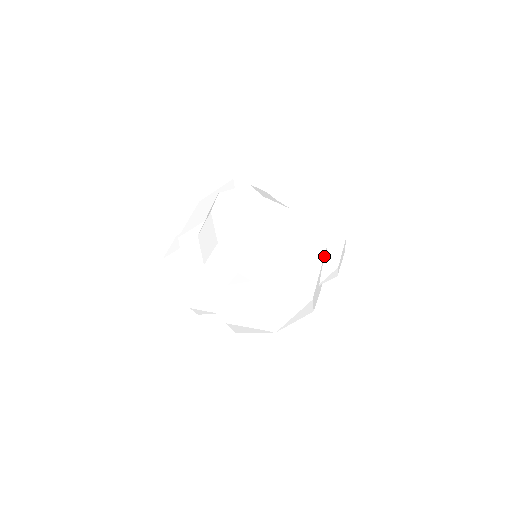
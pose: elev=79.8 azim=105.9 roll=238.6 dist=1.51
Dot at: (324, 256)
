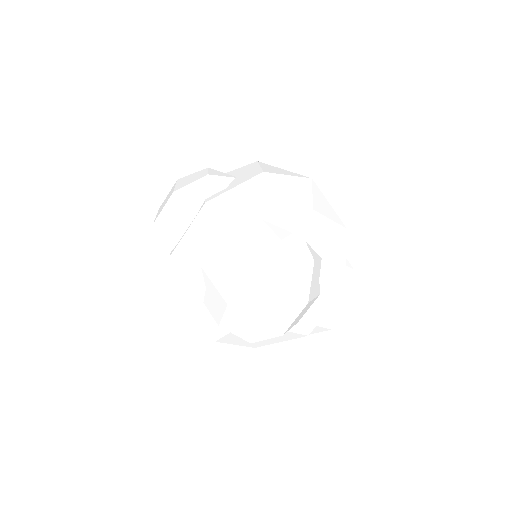
Dot at: occluded
